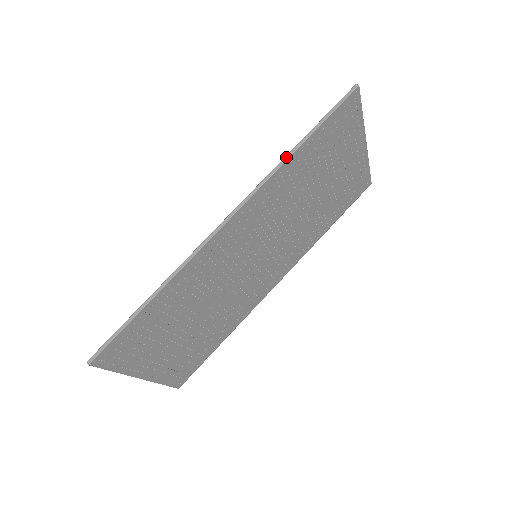
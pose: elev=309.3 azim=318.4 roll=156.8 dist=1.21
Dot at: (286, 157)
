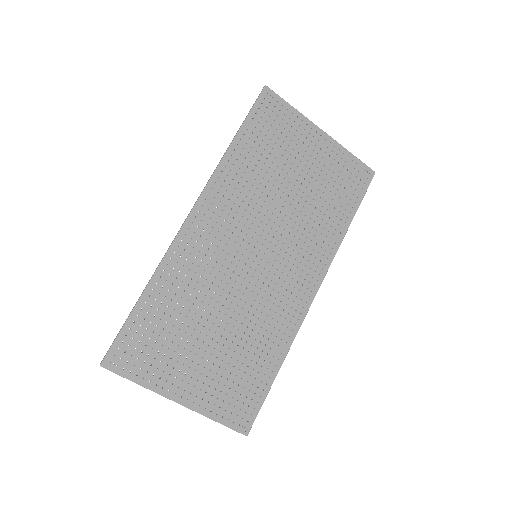
Dot at: (224, 154)
